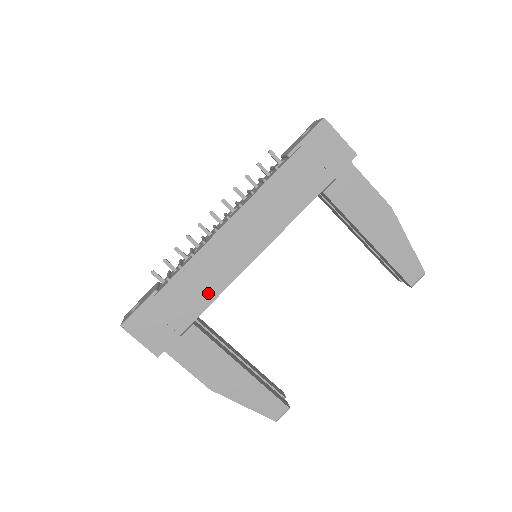
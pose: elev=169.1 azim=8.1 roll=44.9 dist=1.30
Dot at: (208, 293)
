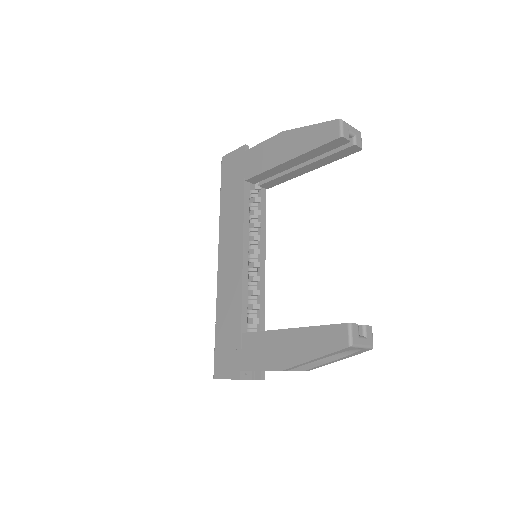
Dot at: (236, 305)
